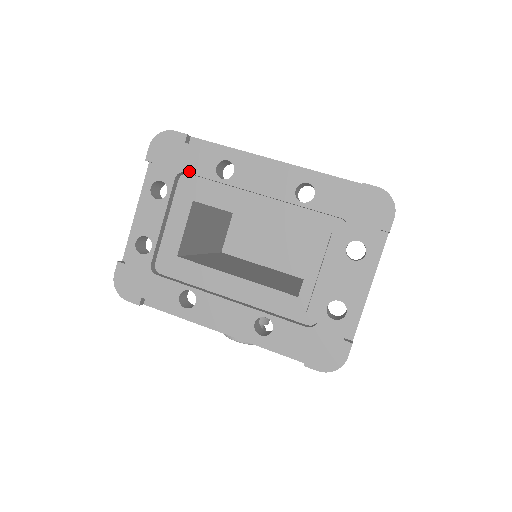
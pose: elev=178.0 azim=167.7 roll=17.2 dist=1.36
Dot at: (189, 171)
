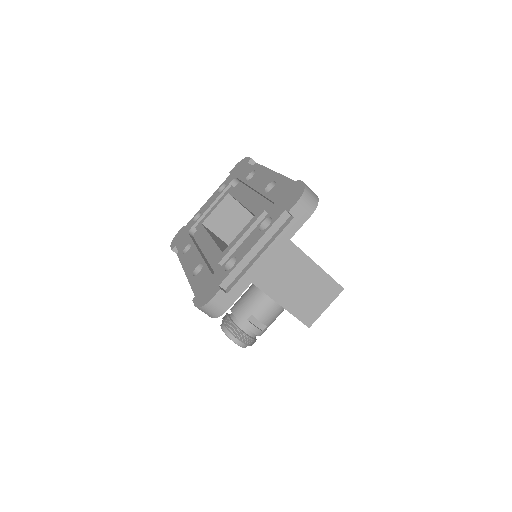
Dot at: (238, 177)
